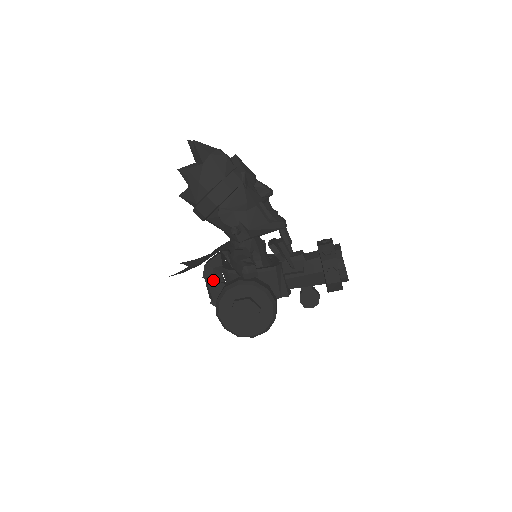
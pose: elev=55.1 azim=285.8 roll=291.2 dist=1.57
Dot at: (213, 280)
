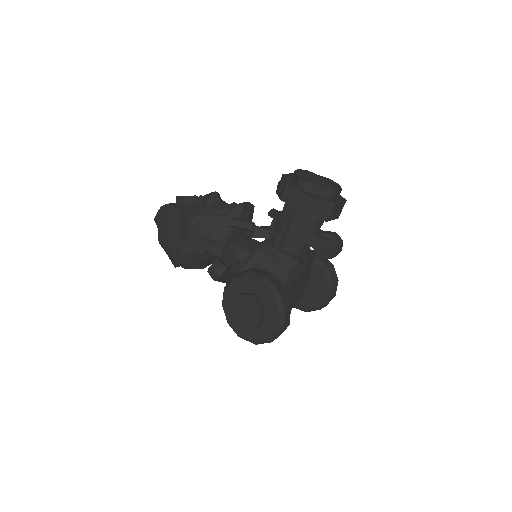
Dot at: occluded
